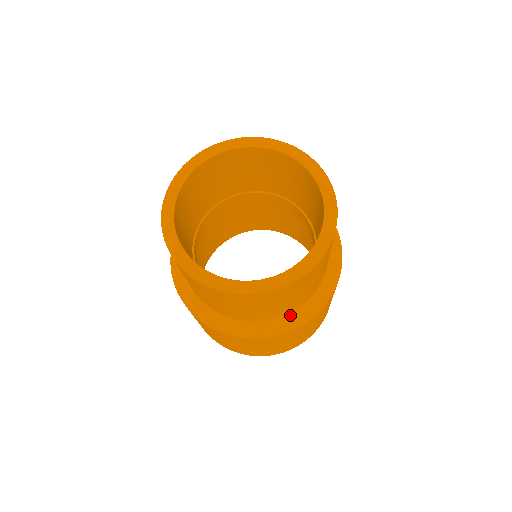
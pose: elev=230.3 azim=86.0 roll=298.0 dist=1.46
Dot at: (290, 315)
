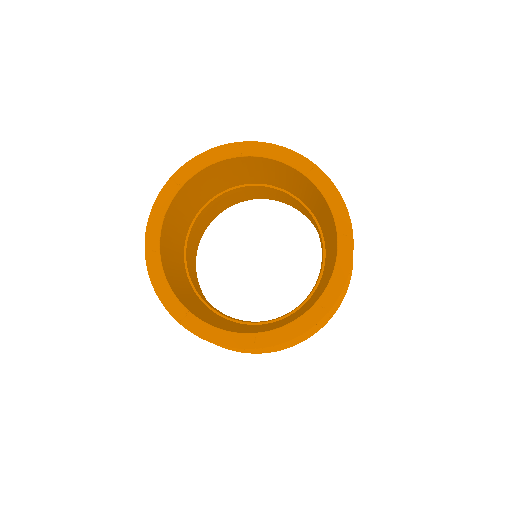
Dot at: occluded
